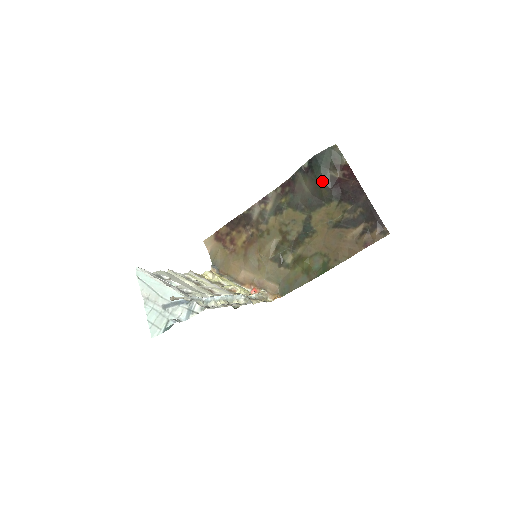
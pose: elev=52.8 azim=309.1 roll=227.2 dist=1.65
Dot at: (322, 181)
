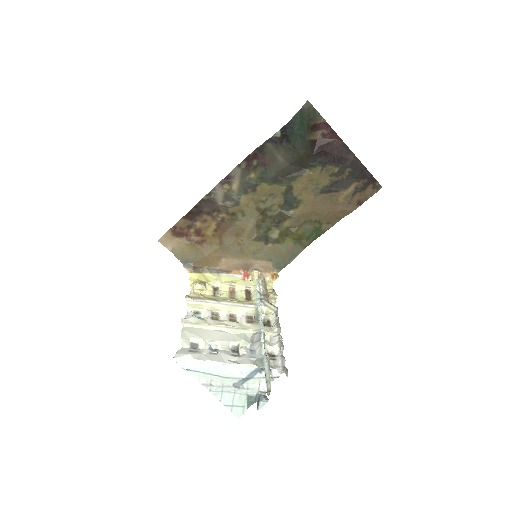
Dot at: (303, 150)
